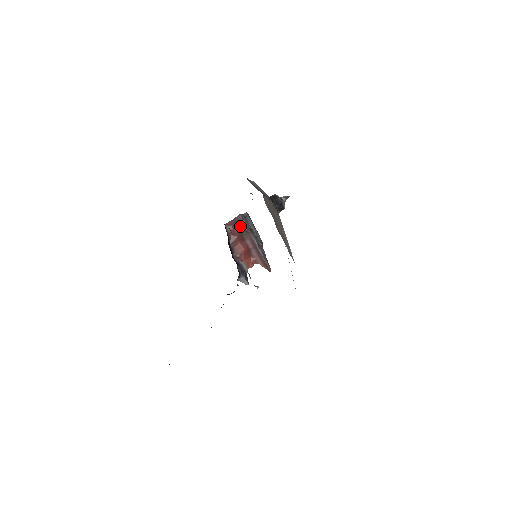
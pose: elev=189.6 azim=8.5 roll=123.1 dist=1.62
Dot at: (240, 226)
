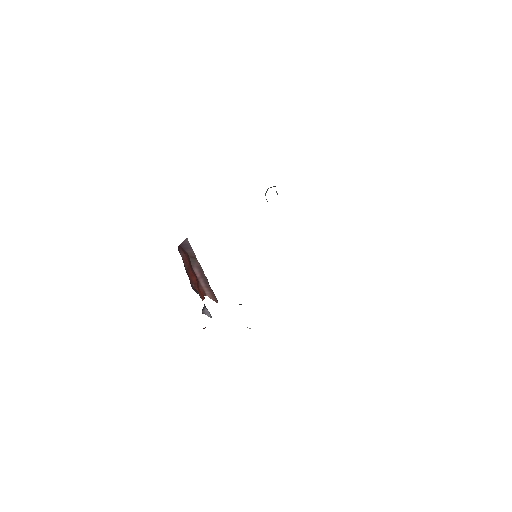
Dot at: (187, 252)
